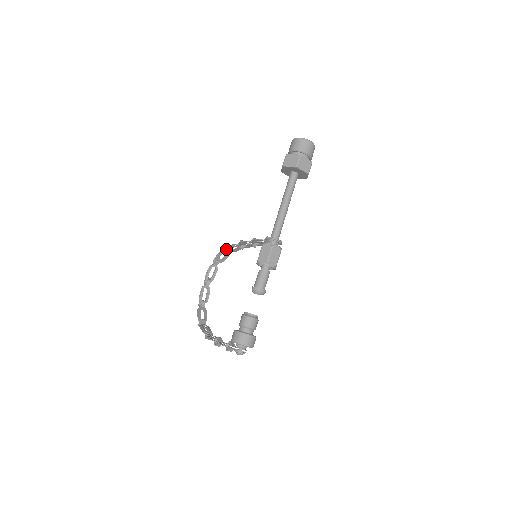
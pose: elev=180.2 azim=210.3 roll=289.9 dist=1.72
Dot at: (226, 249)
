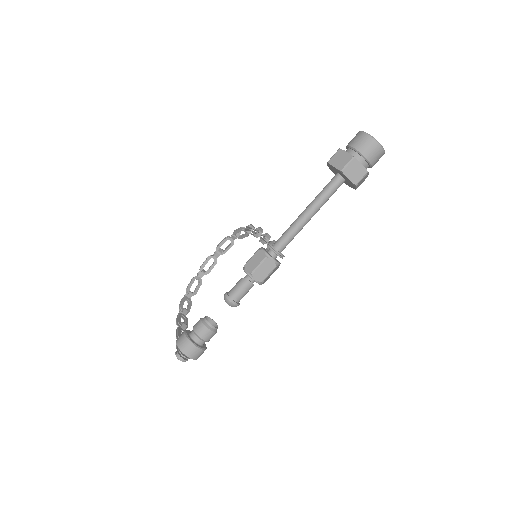
Dot at: occluded
